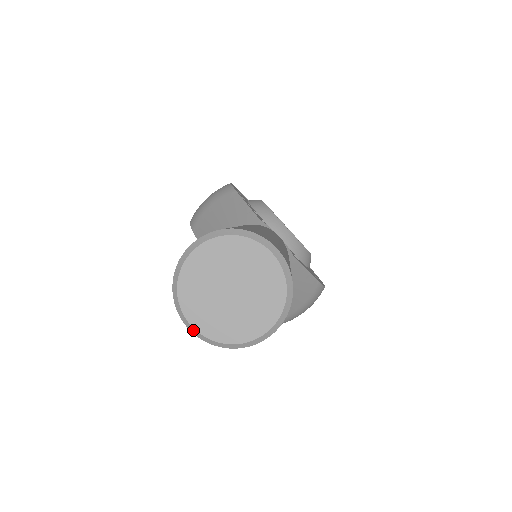
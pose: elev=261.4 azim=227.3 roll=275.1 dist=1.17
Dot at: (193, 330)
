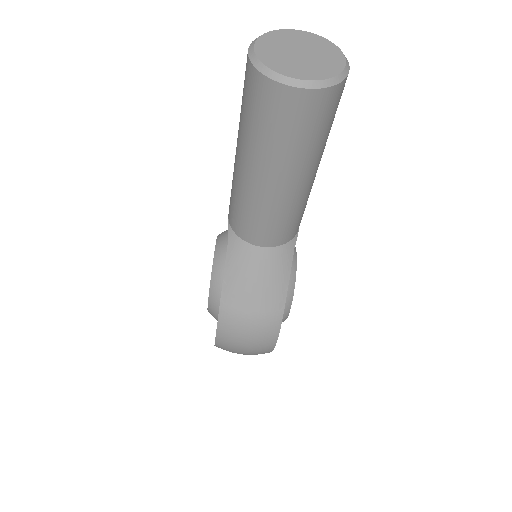
Dot at: (251, 49)
